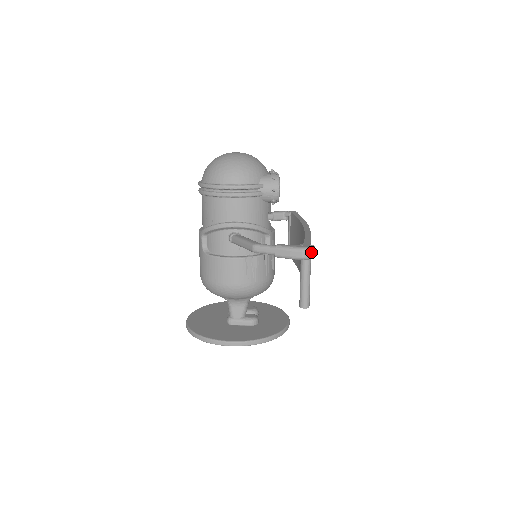
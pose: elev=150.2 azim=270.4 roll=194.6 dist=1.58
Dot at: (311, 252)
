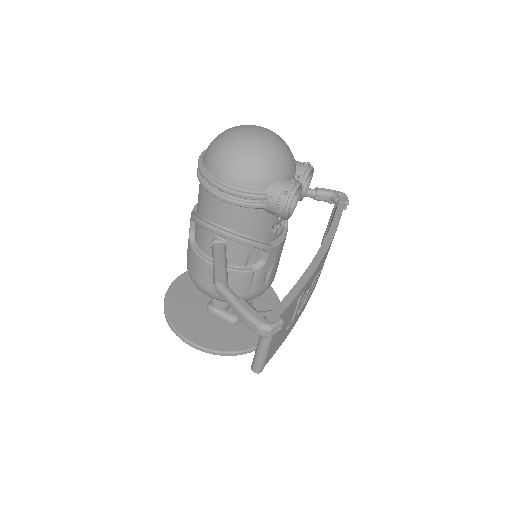
Dot at: (271, 332)
